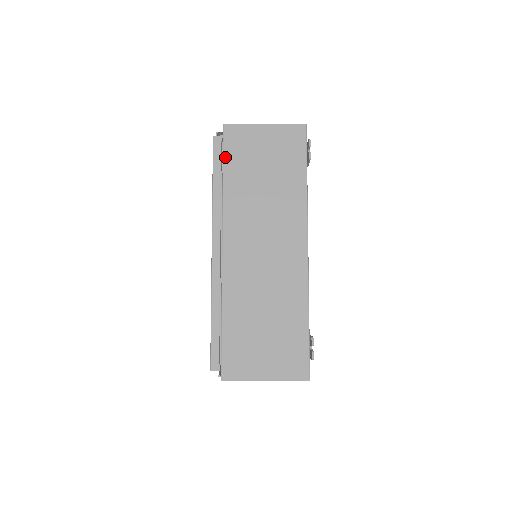
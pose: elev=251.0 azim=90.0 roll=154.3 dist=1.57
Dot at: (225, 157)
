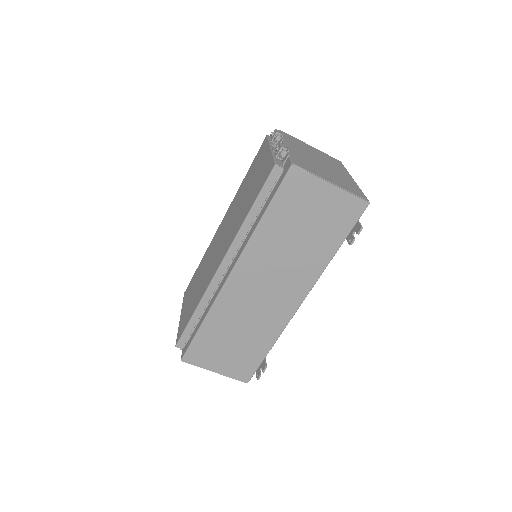
Dot at: (276, 198)
